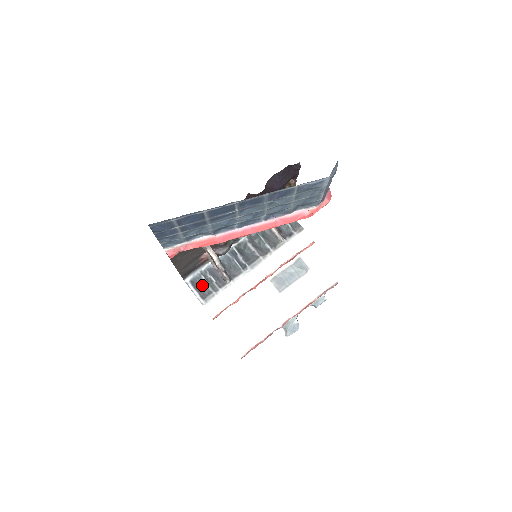
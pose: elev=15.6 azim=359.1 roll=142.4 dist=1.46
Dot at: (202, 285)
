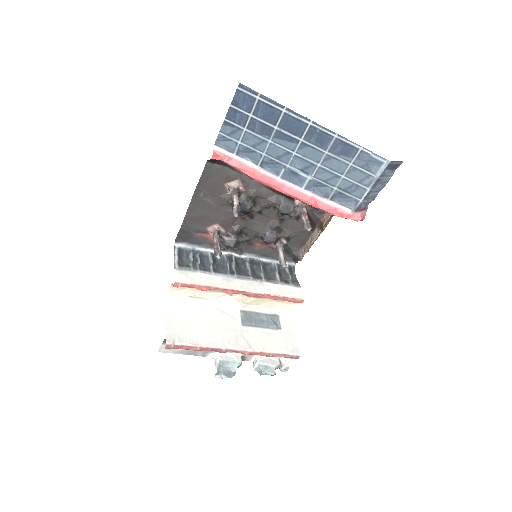
Dot at: (186, 258)
